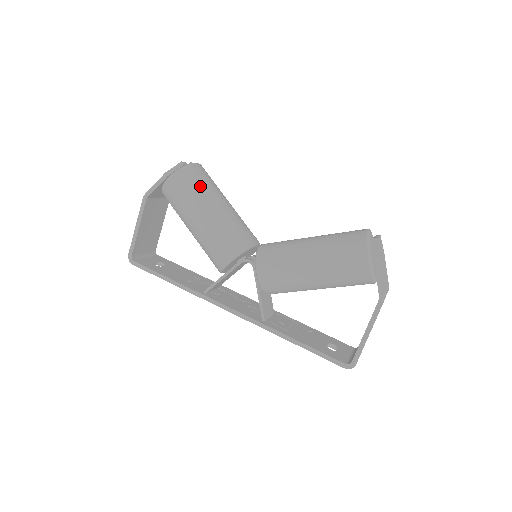
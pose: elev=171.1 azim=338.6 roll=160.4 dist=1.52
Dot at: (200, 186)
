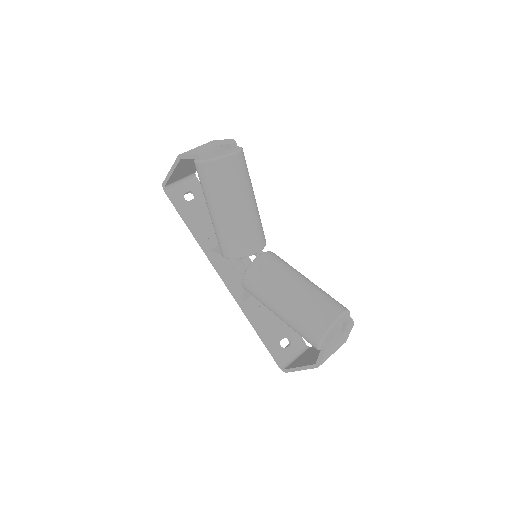
Dot at: (223, 186)
